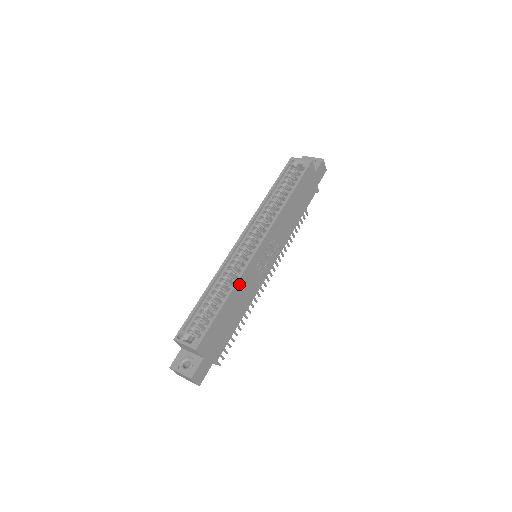
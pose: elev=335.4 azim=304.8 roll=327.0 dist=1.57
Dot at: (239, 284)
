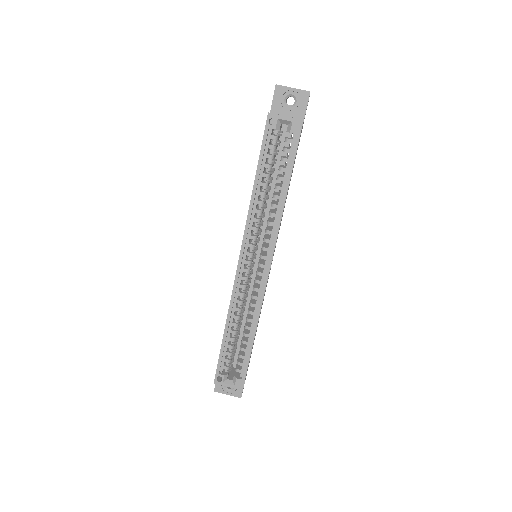
Dot at: (259, 315)
